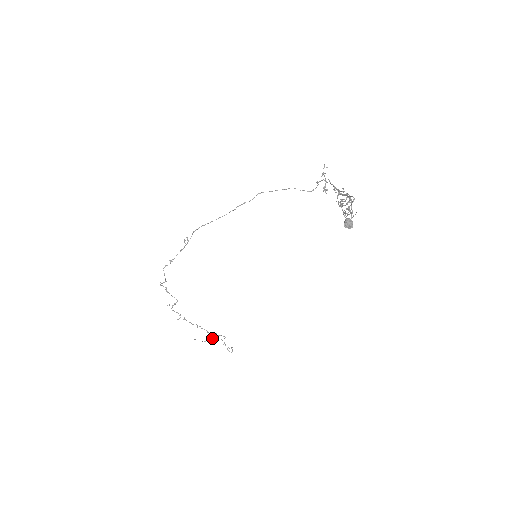
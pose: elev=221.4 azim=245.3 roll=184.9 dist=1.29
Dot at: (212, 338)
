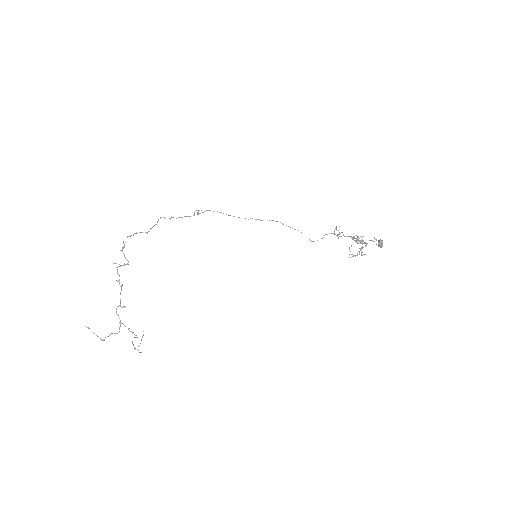
Dot at: (117, 333)
